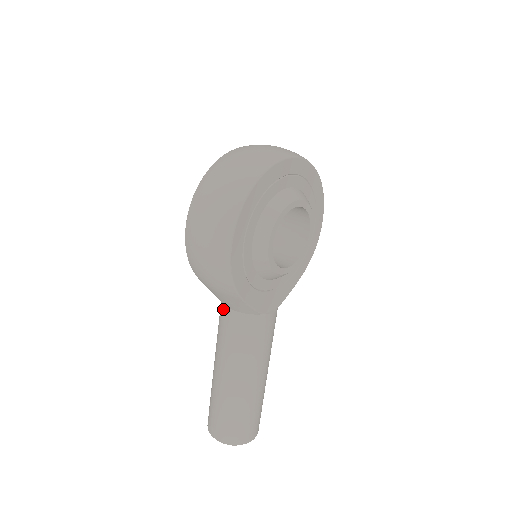
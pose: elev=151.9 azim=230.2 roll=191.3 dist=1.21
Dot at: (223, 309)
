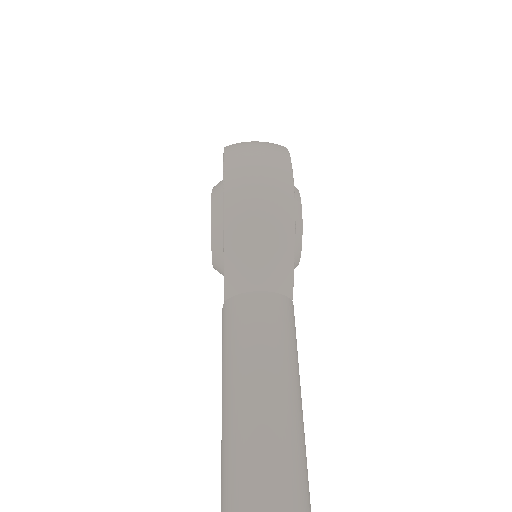
Dot at: (245, 299)
